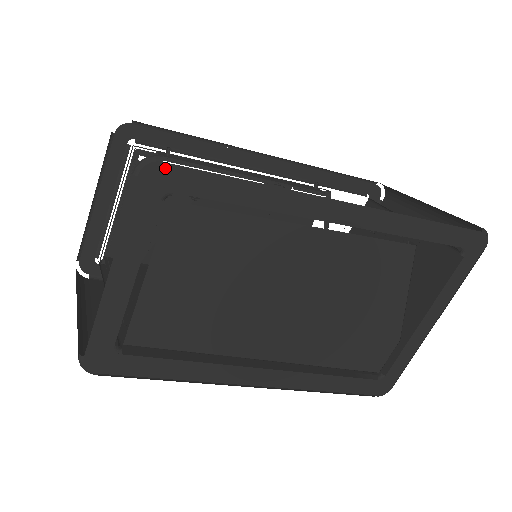
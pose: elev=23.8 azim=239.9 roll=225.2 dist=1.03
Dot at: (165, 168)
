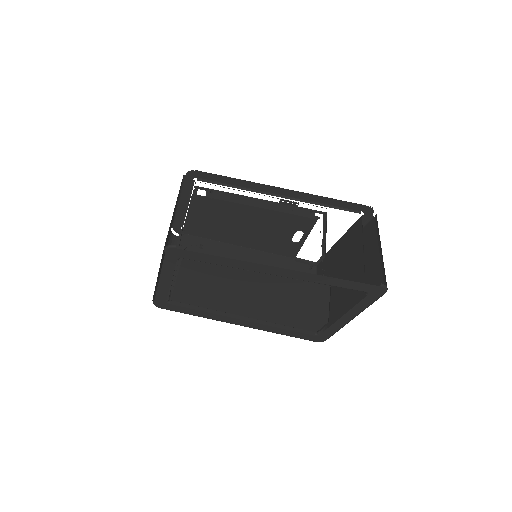
Dot at: (177, 250)
